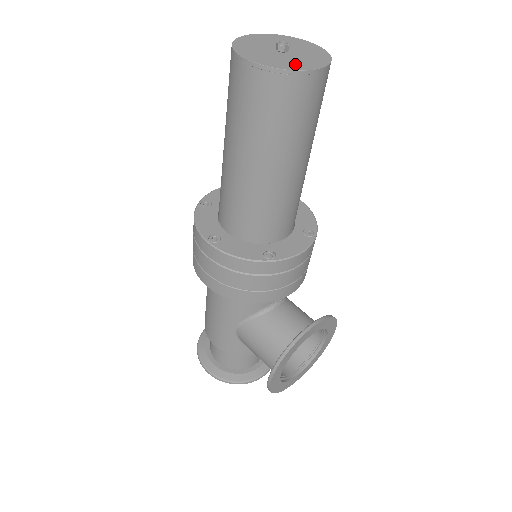
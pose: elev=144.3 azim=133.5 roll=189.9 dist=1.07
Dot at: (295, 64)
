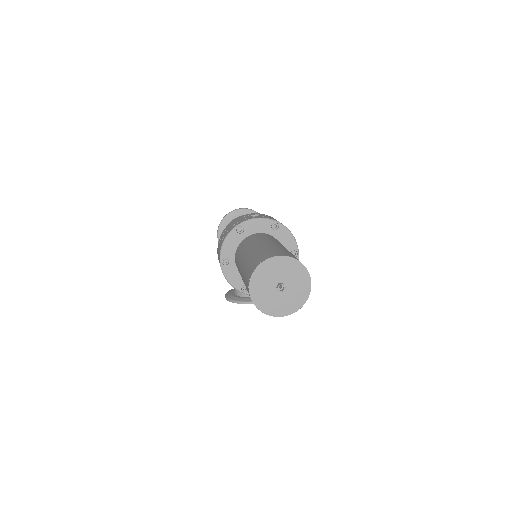
Dot at: (272, 307)
